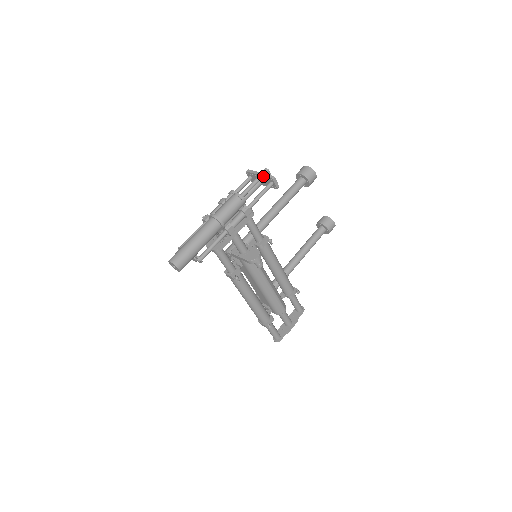
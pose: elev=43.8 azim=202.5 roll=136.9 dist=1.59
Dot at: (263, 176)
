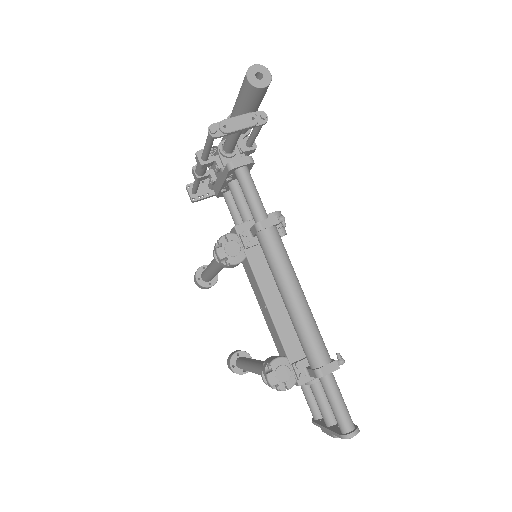
Dot at: occluded
